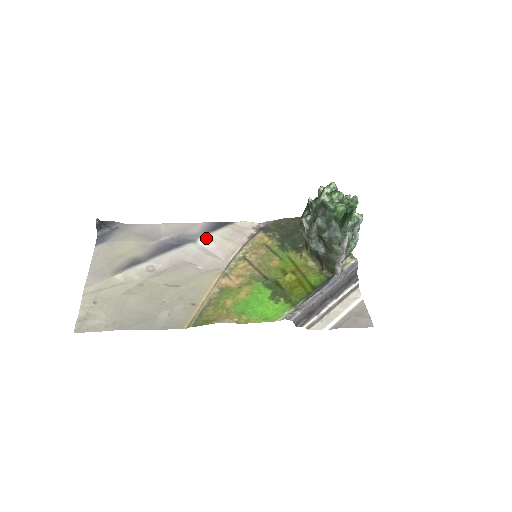
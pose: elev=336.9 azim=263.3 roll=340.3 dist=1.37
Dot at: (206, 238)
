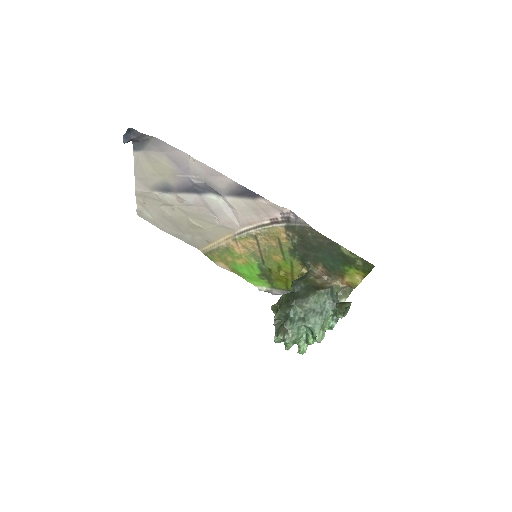
Dot at: (229, 200)
